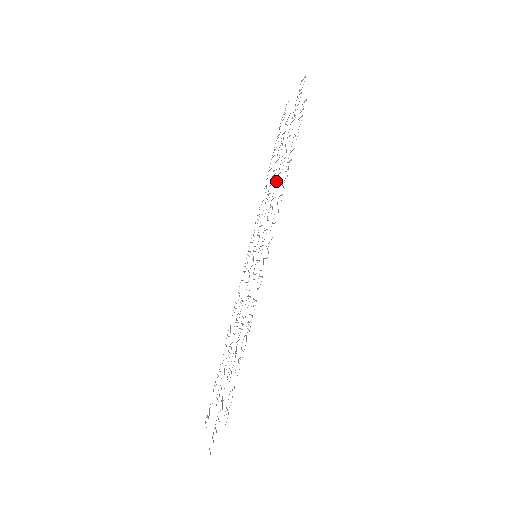
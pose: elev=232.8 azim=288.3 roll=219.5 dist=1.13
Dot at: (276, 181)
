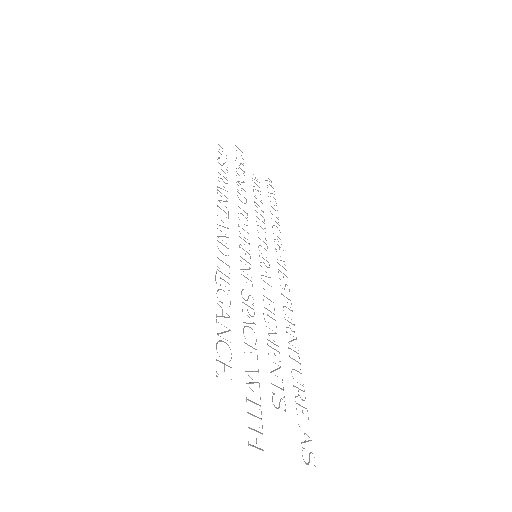
Dot at: occluded
